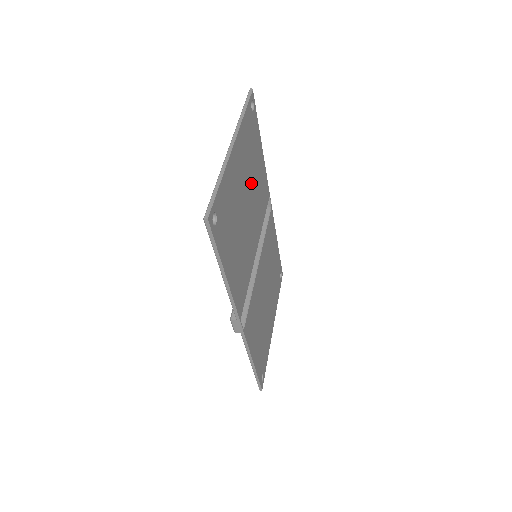
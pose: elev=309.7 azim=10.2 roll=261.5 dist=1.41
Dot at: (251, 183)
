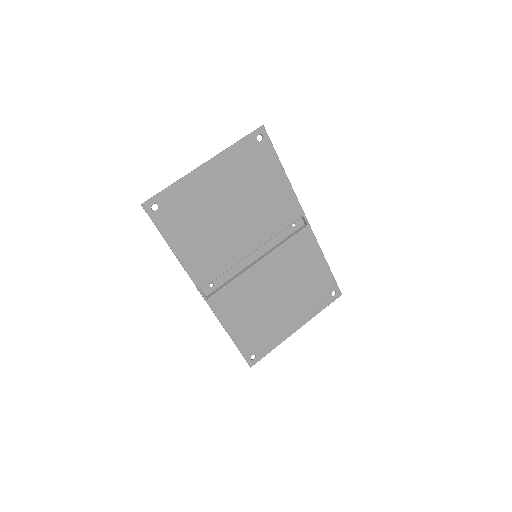
Dot at: (247, 197)
